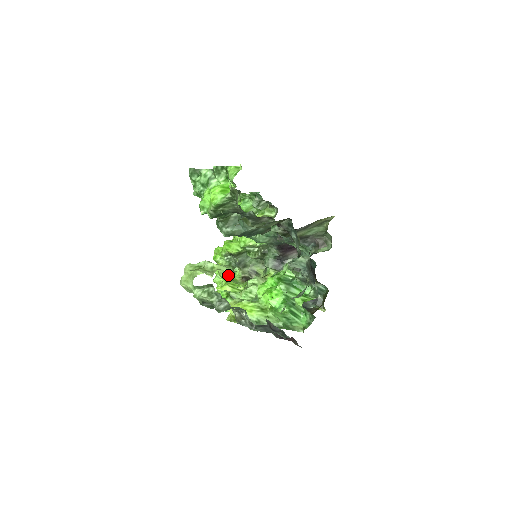
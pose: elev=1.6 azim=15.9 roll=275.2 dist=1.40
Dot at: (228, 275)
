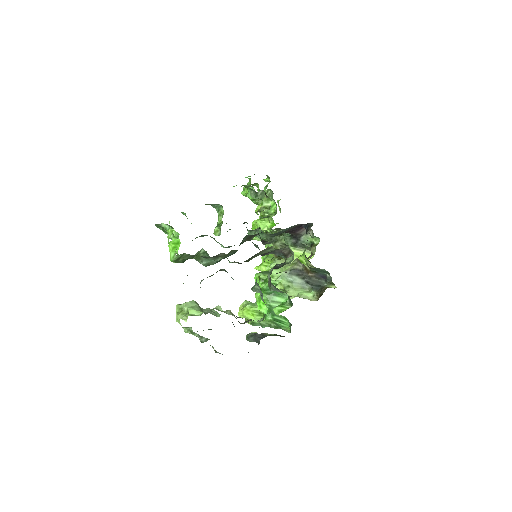
Dot at: occluded
